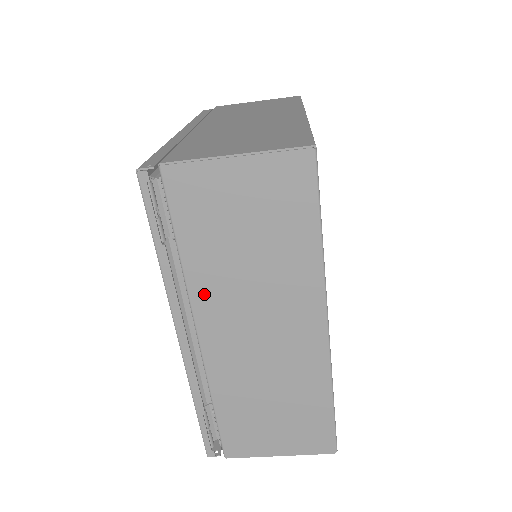
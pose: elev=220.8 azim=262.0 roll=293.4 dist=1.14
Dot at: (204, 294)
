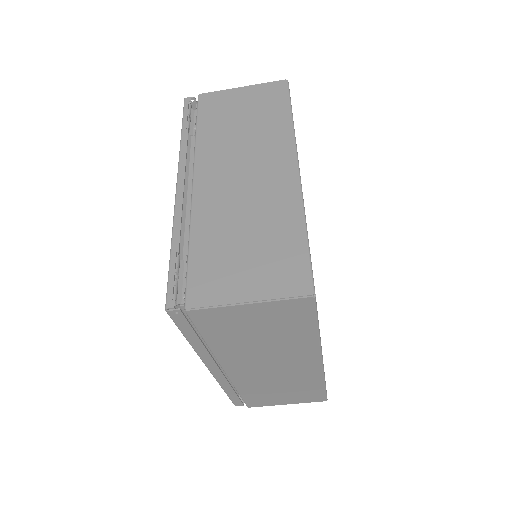
Dot at: (206, 153)
